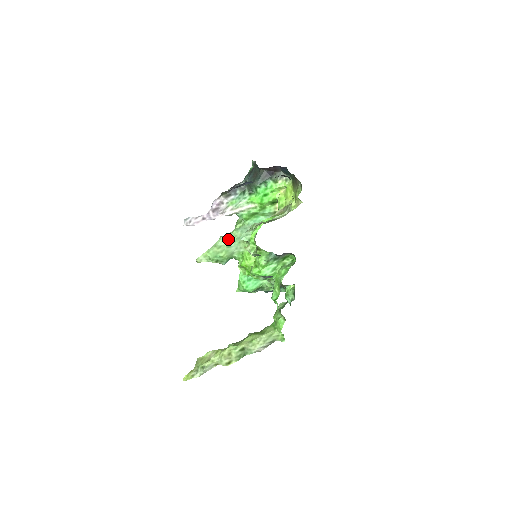
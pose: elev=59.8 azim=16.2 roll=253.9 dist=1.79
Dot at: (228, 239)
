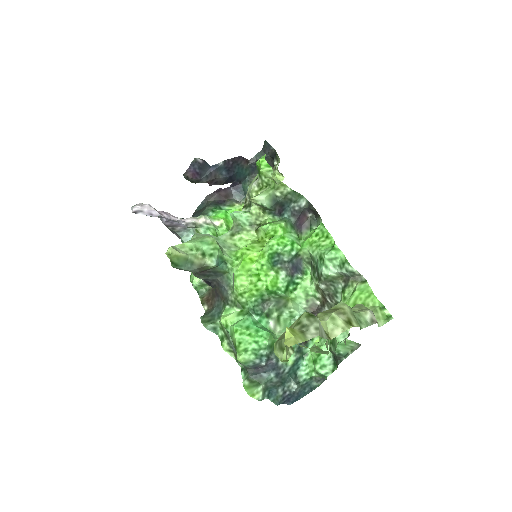
Dot at: (207, 234)
